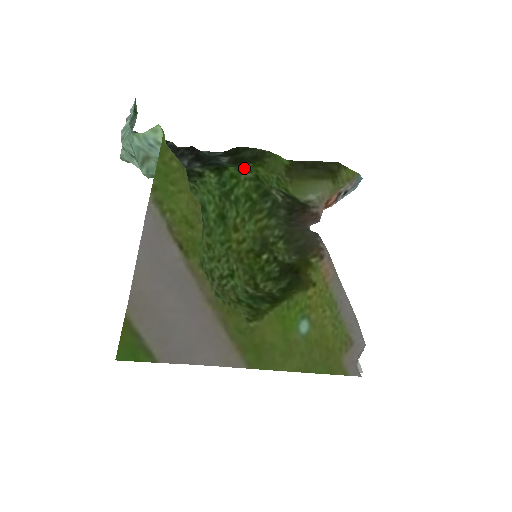
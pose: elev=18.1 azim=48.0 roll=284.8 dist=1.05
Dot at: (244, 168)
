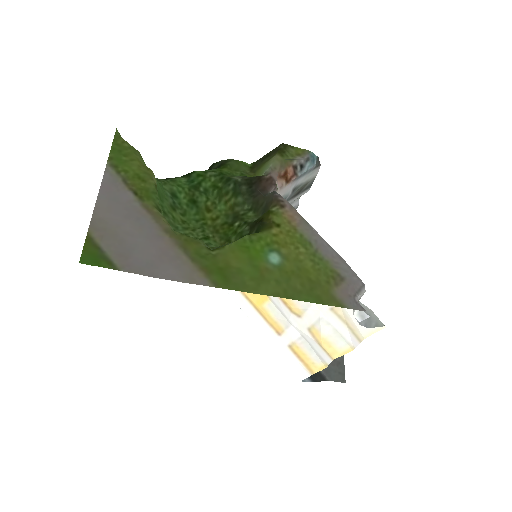
Dot at: (210, 171)
